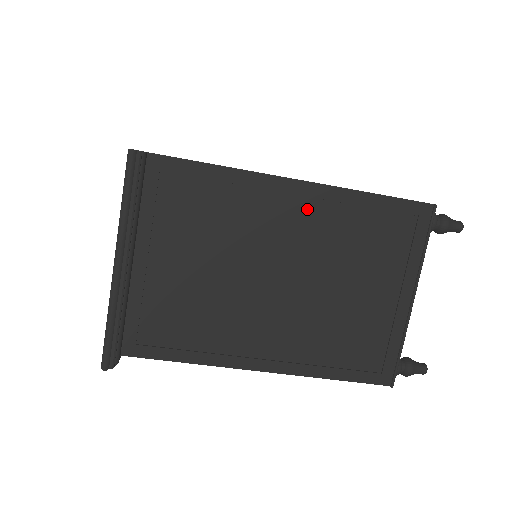
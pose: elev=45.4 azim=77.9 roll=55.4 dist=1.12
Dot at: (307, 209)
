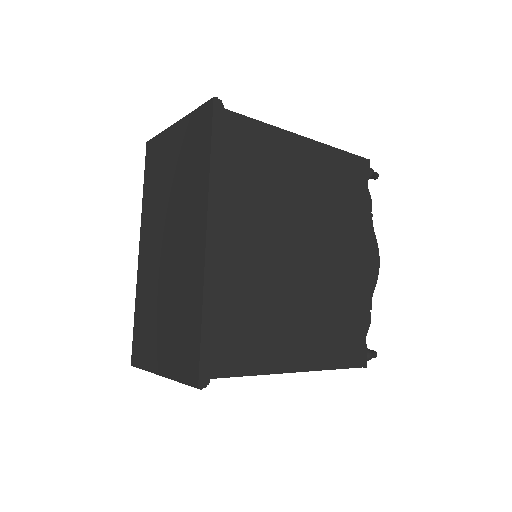
Dot at: occluded
